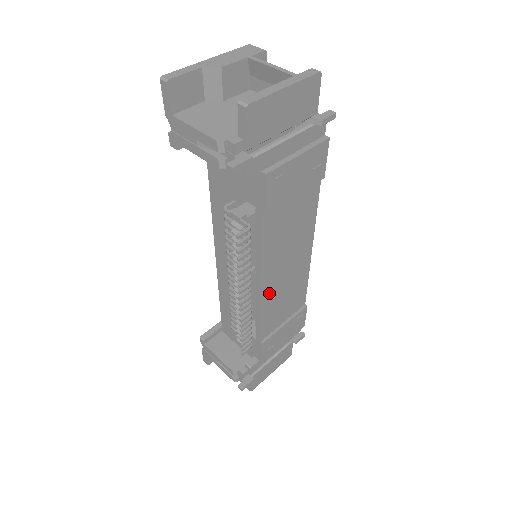
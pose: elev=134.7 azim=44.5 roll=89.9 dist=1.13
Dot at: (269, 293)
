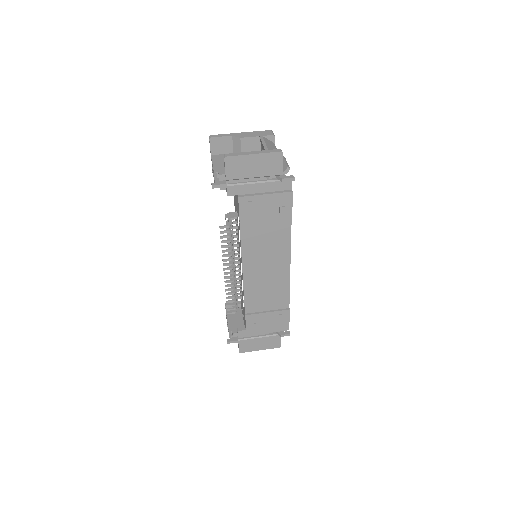
Dot at: (250, 279)
